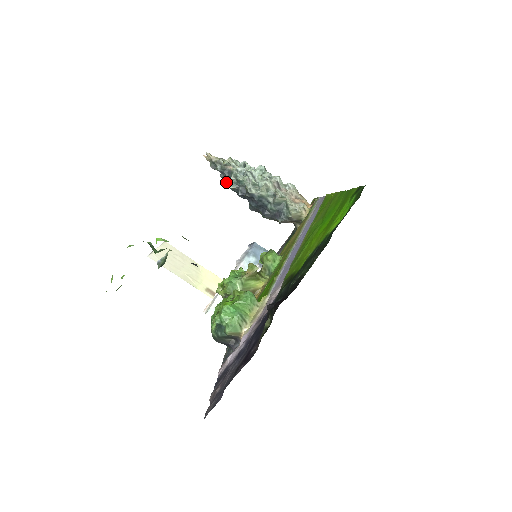
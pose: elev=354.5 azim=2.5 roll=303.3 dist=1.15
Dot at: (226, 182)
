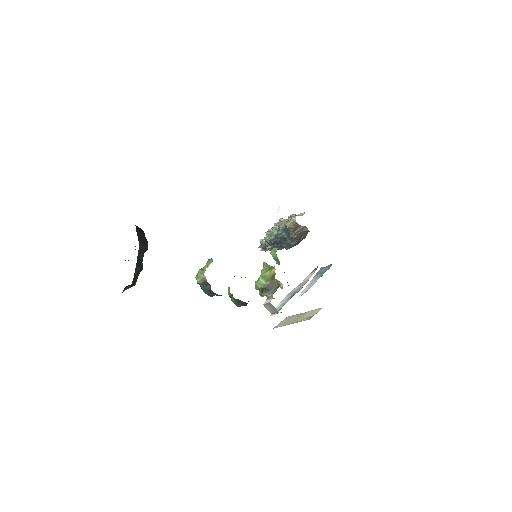
Dot at: (268, 249)
